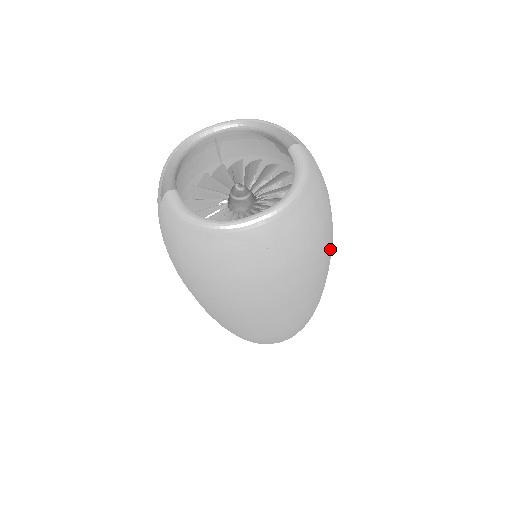
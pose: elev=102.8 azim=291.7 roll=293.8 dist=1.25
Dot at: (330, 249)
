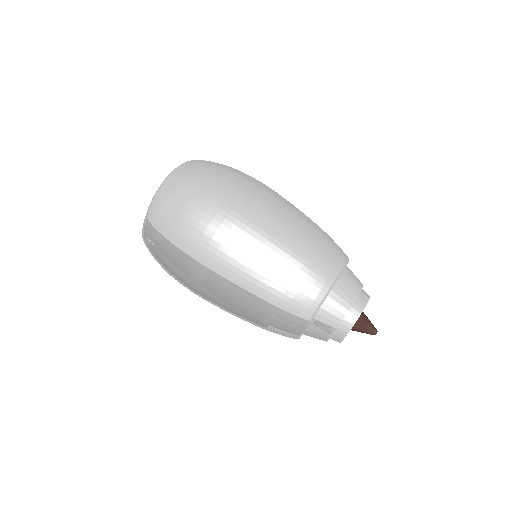
Dot at: occluded
